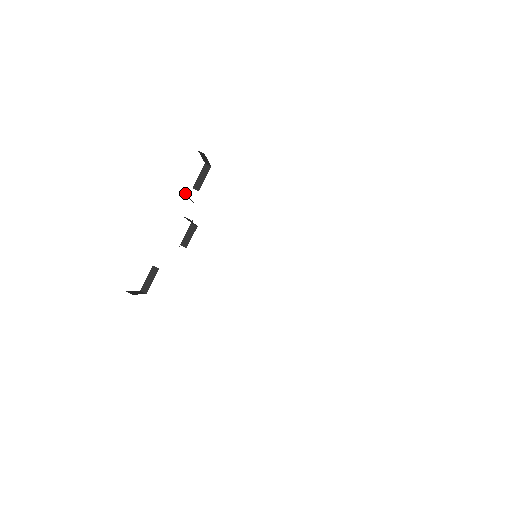
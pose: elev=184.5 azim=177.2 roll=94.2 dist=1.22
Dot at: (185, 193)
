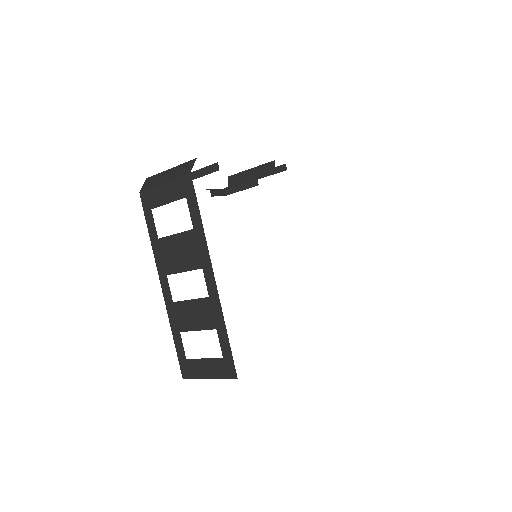
Dot at: (274, 171)
